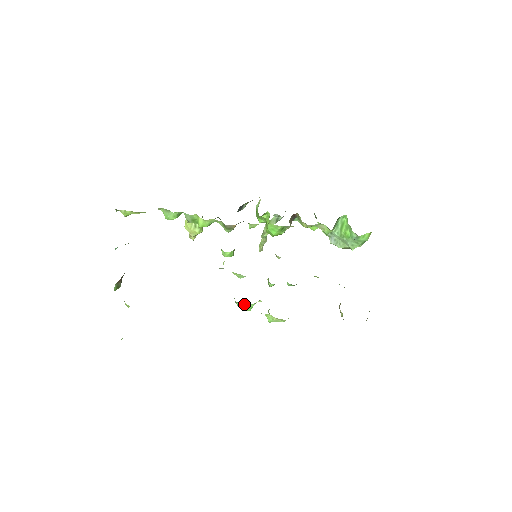
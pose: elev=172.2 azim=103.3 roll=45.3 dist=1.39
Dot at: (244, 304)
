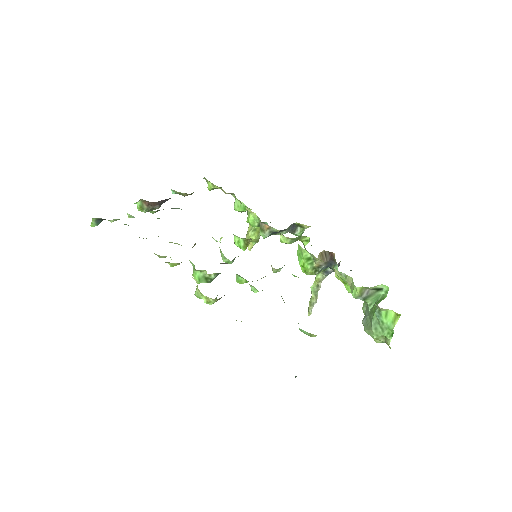
Dot at: occluded
